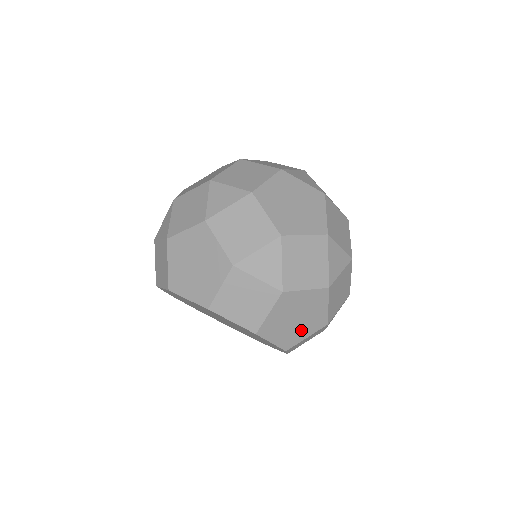
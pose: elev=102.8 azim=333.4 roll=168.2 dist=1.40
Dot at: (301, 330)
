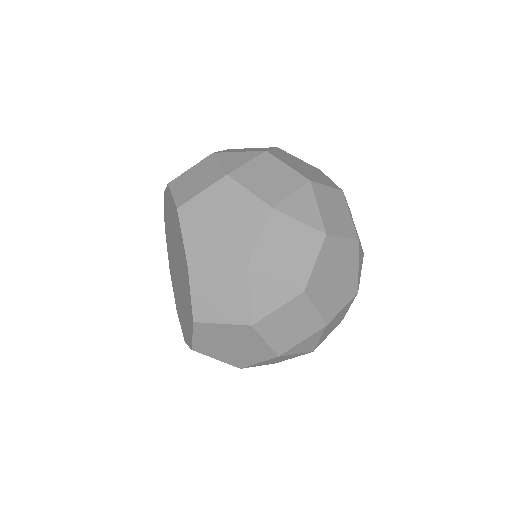
Dot at: (218, 246)
